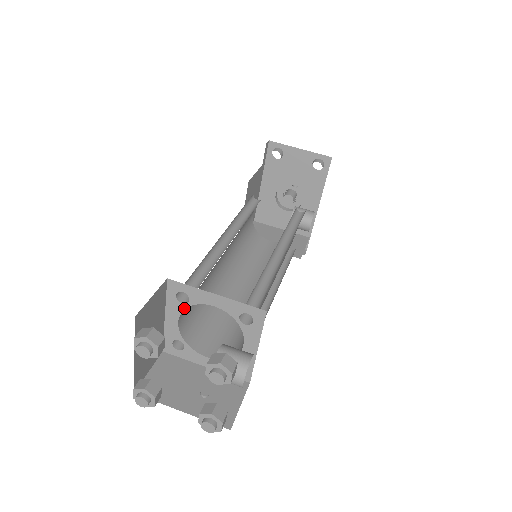
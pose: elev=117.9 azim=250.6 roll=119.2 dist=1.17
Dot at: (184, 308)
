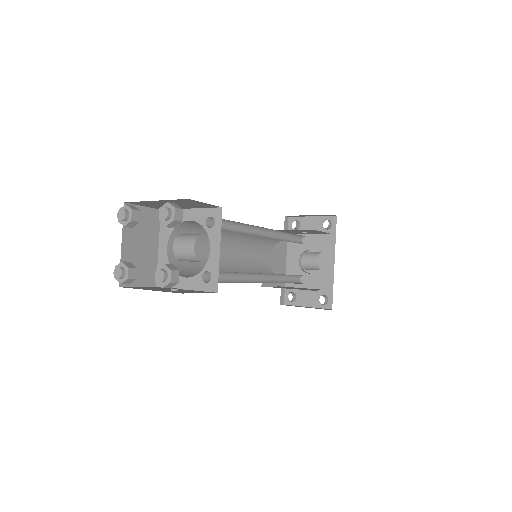
Dot at: (171, 233)
